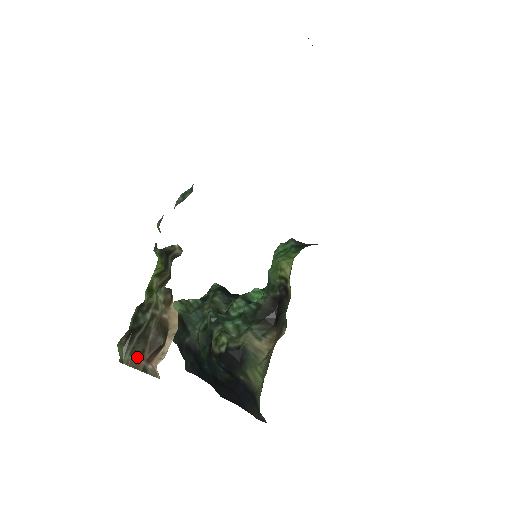
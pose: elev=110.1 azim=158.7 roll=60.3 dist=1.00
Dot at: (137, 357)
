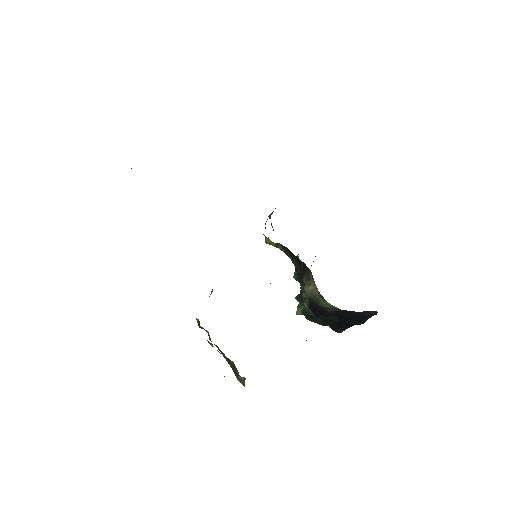
Dot at: (240, 379)
